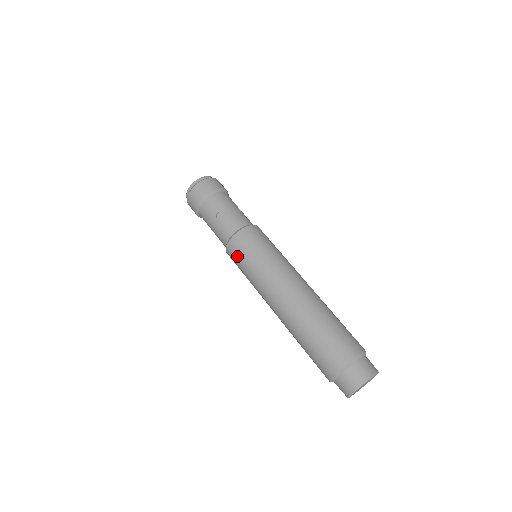
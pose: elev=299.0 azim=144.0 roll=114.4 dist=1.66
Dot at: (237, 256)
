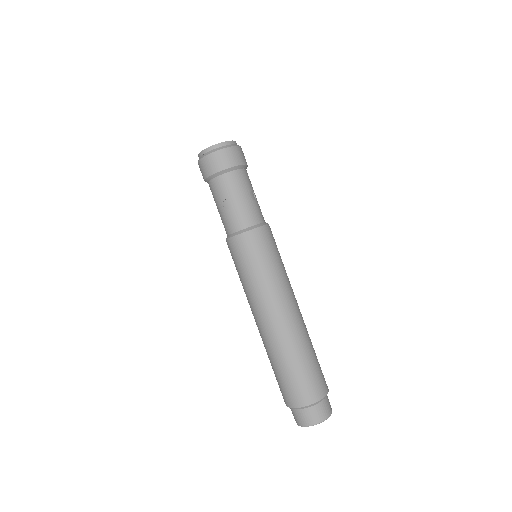
Dot at: (234, 257)
